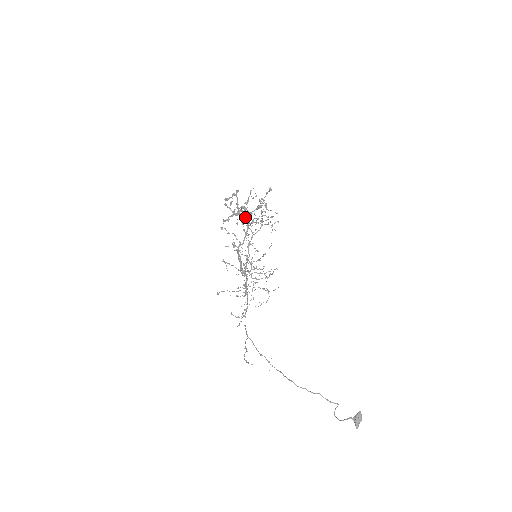
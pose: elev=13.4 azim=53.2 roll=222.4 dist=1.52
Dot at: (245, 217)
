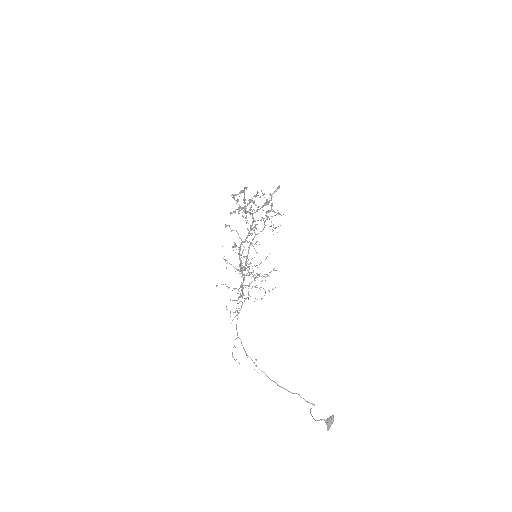
Dot at: (251, 214)
